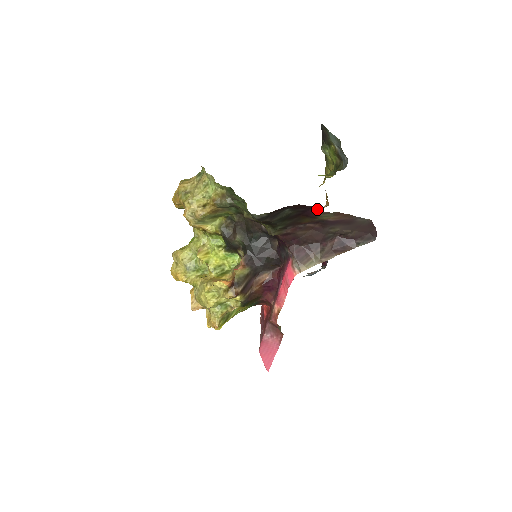
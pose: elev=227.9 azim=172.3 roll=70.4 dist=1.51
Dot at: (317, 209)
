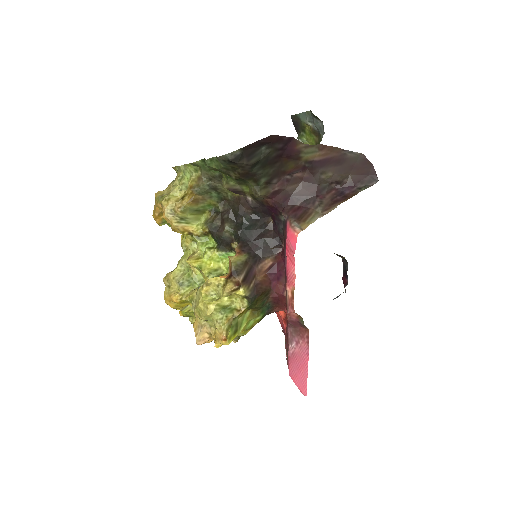
Dot at: (296, 141)
